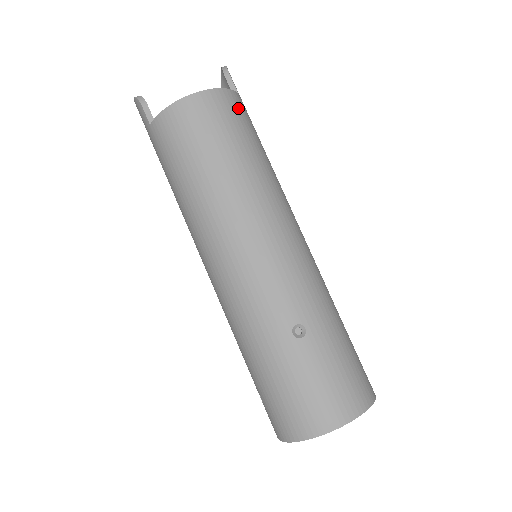
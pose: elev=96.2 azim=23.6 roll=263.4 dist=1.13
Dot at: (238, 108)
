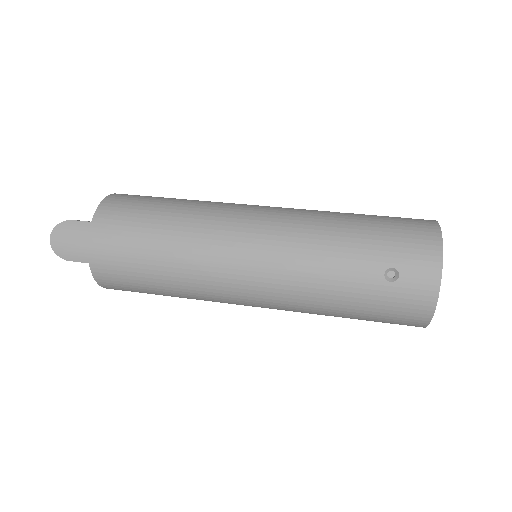
Dot at: occluded
